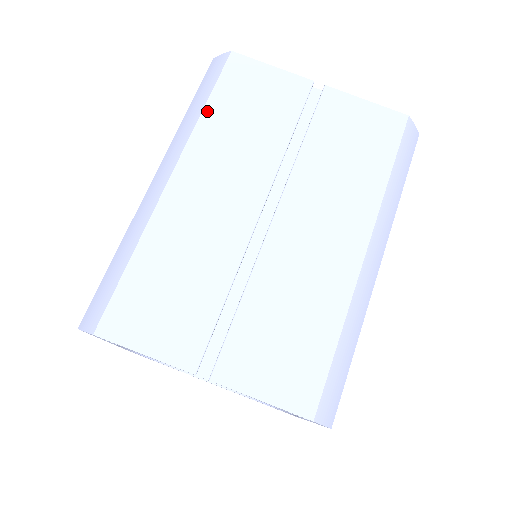
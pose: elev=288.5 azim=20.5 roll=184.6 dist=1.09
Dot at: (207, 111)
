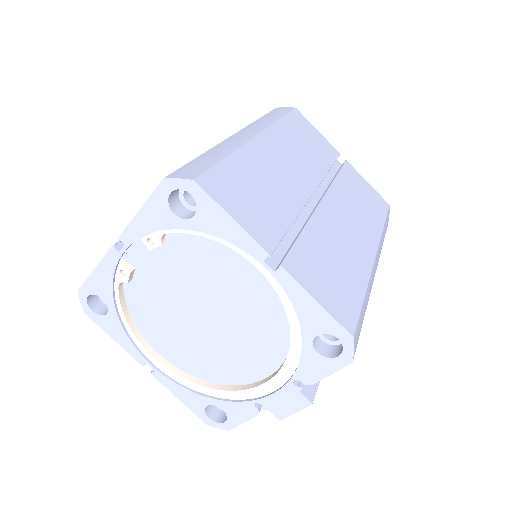
Dot at: occluded
